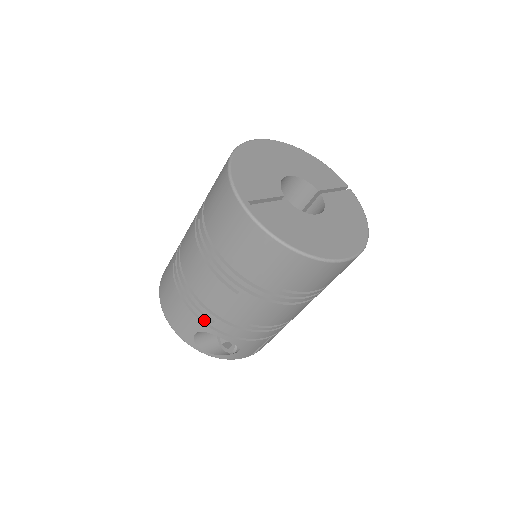
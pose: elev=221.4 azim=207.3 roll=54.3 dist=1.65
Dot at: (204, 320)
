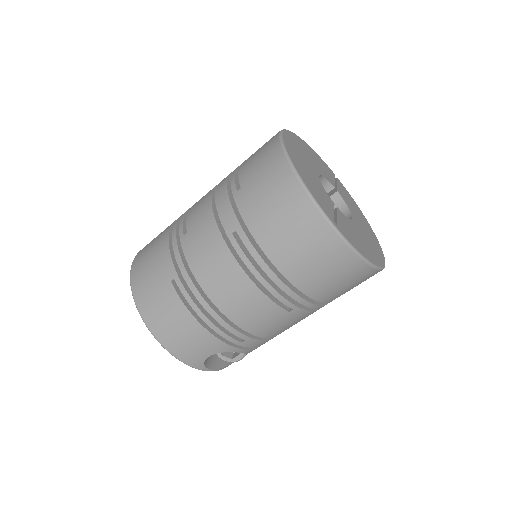
Dot at: (231, 341)
